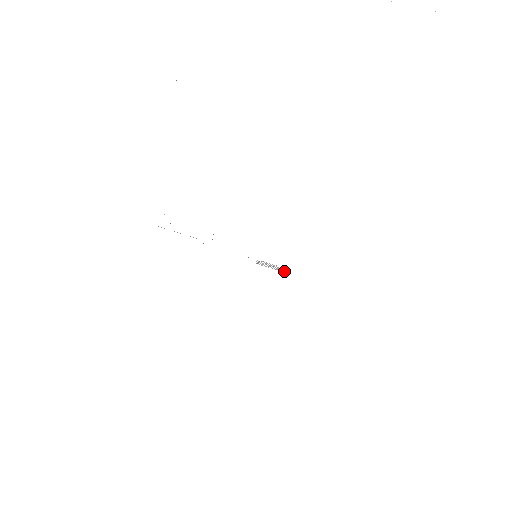
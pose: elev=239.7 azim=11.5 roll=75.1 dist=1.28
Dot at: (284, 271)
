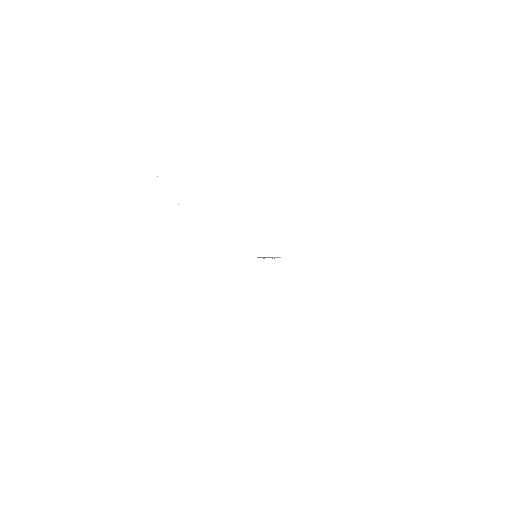
Dot at: occluded
